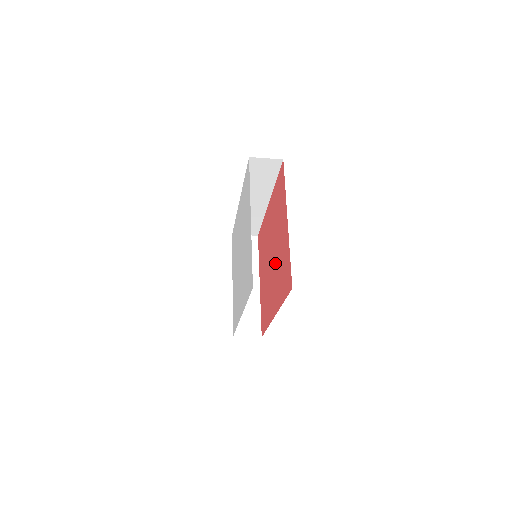
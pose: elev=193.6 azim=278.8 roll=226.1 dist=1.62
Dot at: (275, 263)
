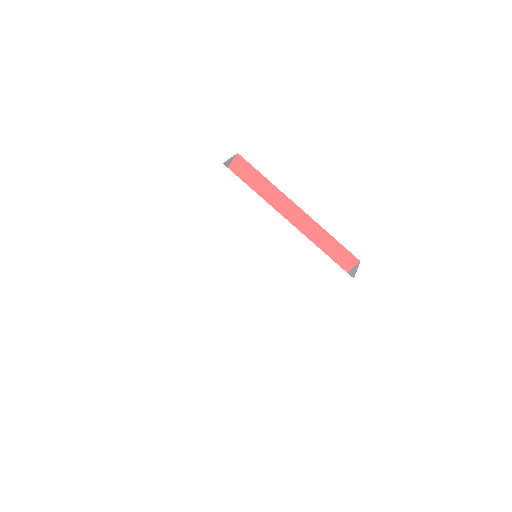
Dot at: occluded
